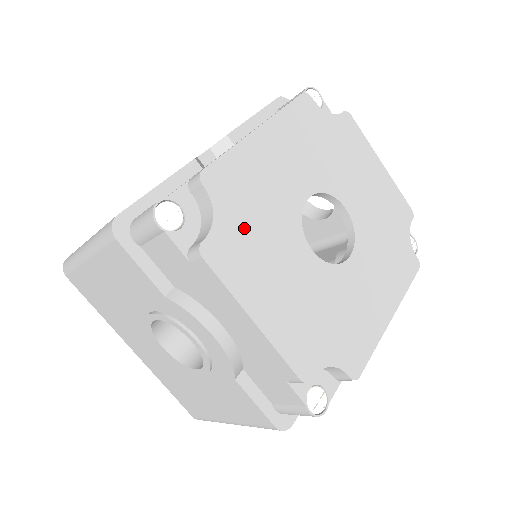
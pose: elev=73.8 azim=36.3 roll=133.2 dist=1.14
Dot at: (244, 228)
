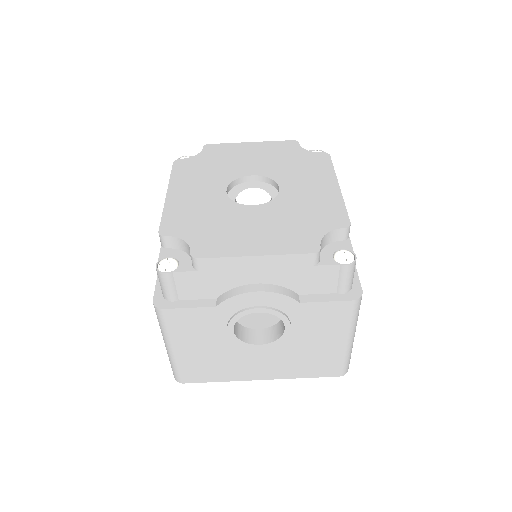
Dot at: (206, 231)
